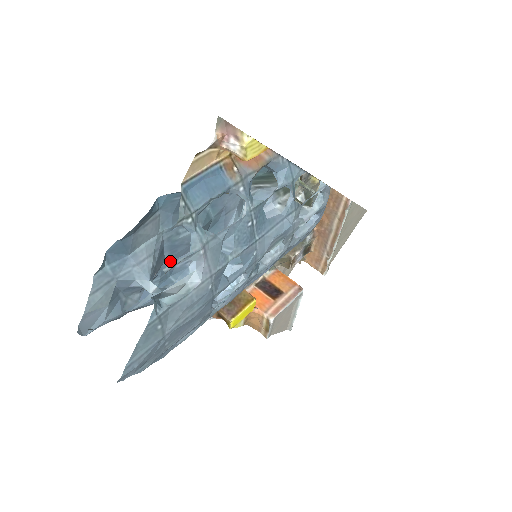
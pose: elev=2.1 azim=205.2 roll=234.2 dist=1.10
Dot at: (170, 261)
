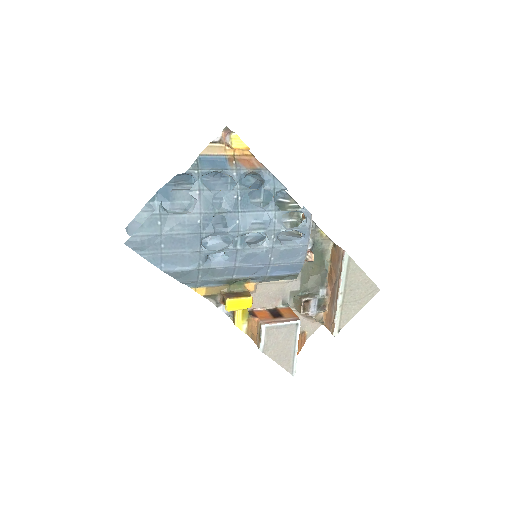
Dot at: occluded
